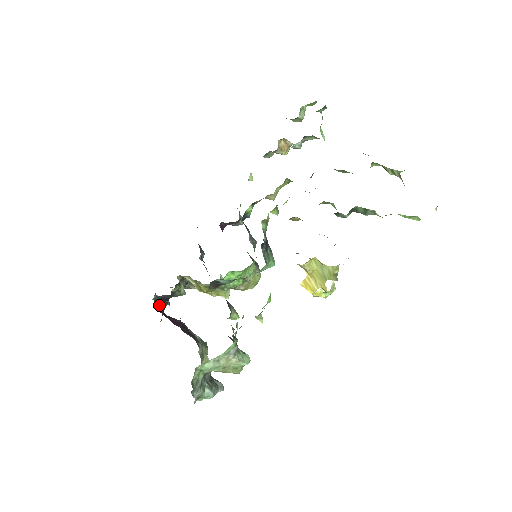
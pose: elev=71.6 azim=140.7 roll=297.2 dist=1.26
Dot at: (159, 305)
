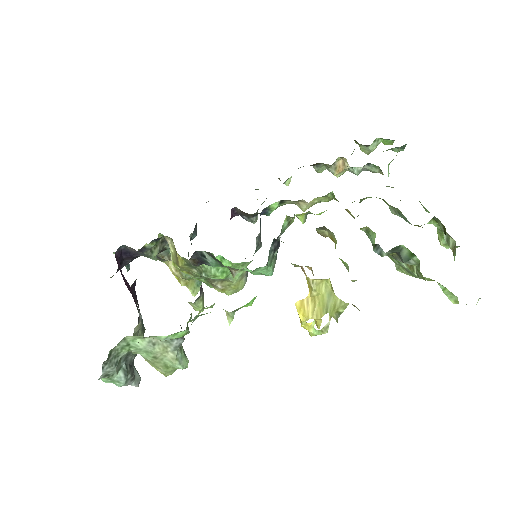
Dot at: (120, 257)
